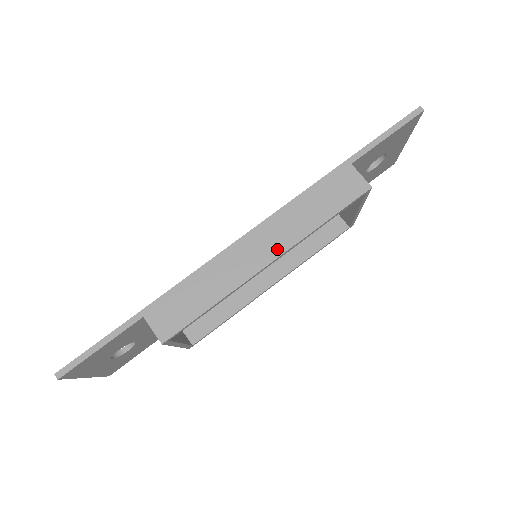
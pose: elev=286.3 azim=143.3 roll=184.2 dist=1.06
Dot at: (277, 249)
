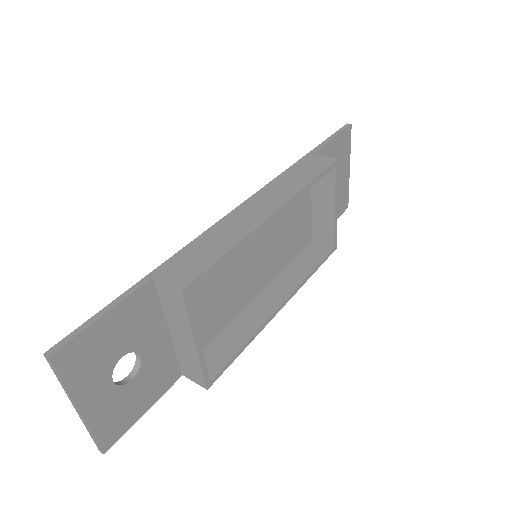
Dot at: (276, 204)
